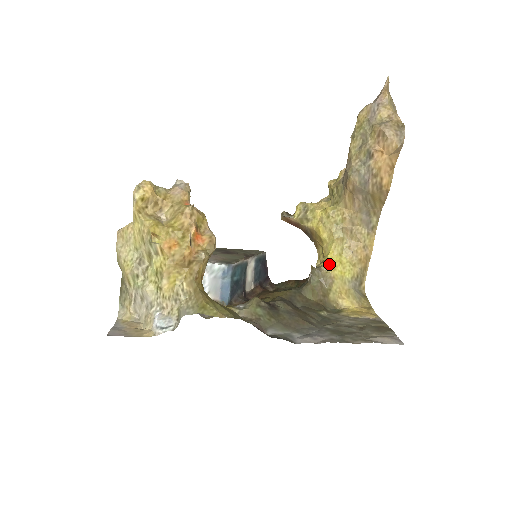
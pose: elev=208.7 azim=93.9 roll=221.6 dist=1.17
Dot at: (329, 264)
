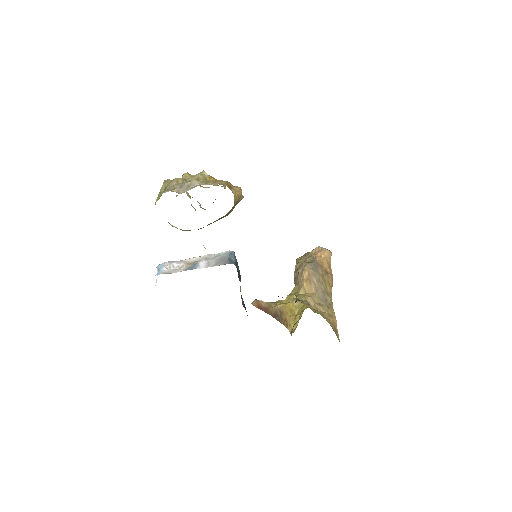
Dot at: occluded
